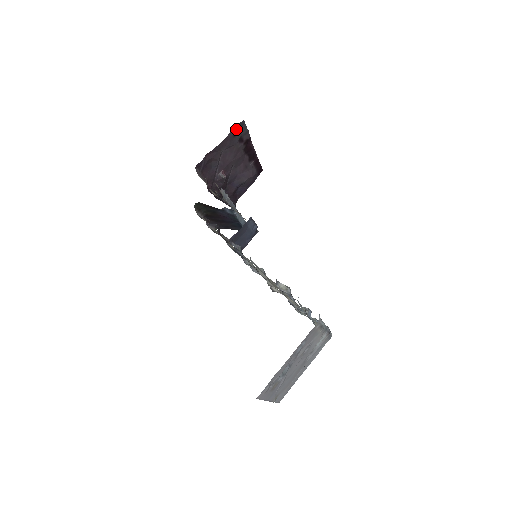
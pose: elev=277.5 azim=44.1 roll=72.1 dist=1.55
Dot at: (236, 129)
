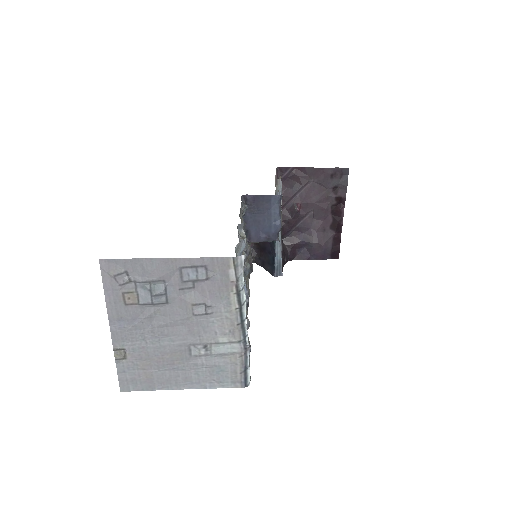
Dot at: (337, 172)
